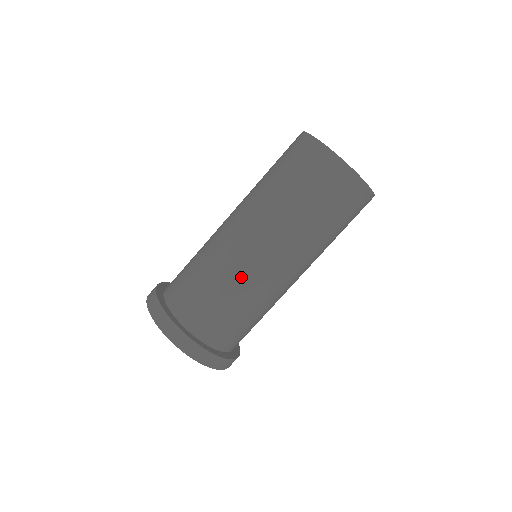
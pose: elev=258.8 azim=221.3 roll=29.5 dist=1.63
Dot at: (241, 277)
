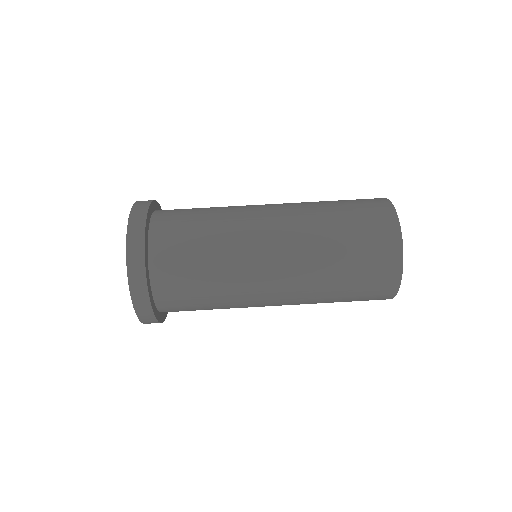
Dot at: (238, 287)
